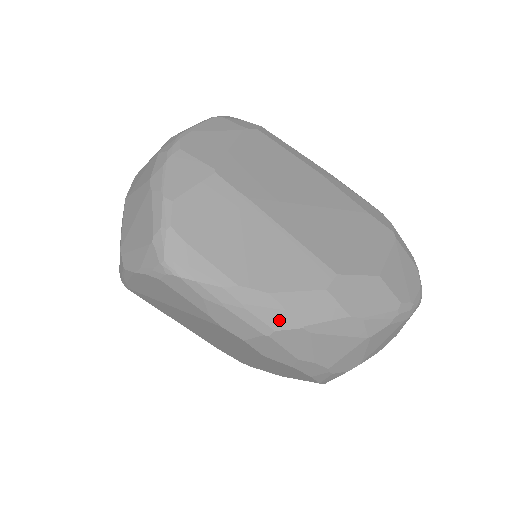
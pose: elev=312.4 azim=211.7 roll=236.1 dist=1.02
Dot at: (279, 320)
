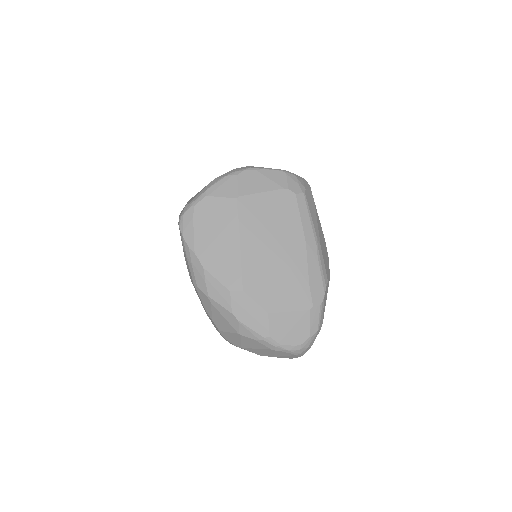
Dot at: (201, 283)
